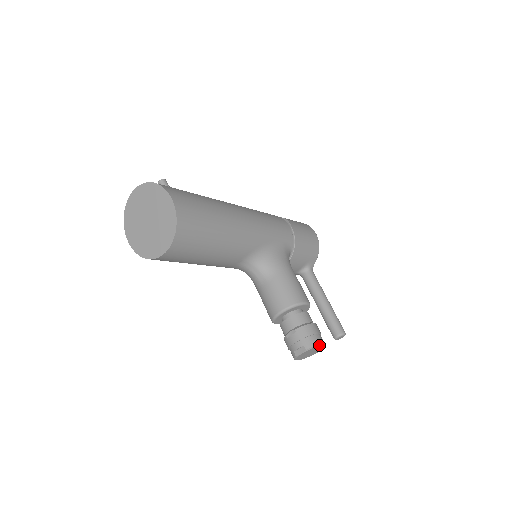
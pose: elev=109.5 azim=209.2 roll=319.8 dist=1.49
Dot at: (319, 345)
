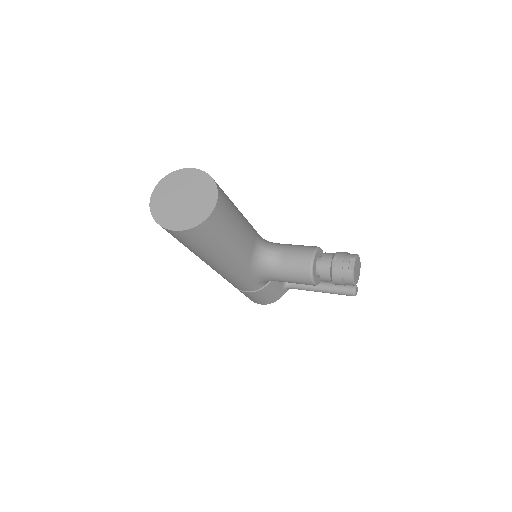
Dot at: (358, 255)
